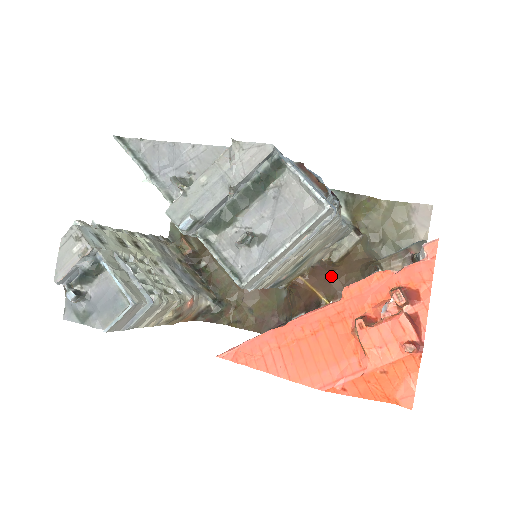
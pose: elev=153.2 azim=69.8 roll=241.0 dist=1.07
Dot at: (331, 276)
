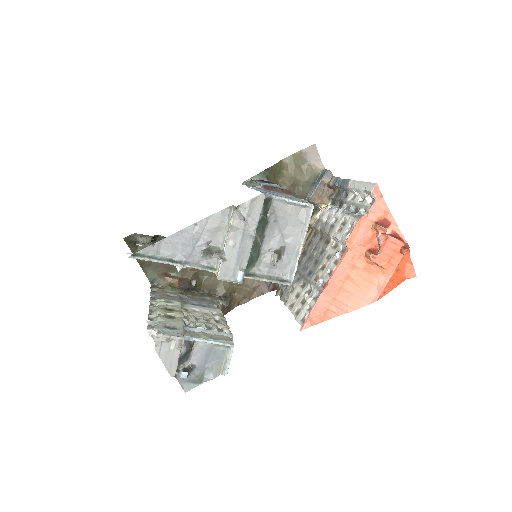
Dot at: occluded
